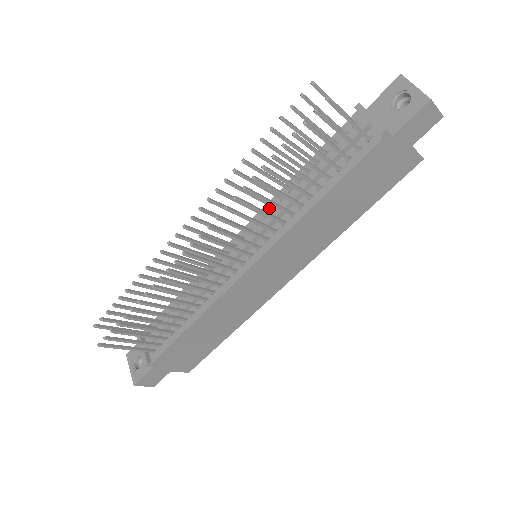
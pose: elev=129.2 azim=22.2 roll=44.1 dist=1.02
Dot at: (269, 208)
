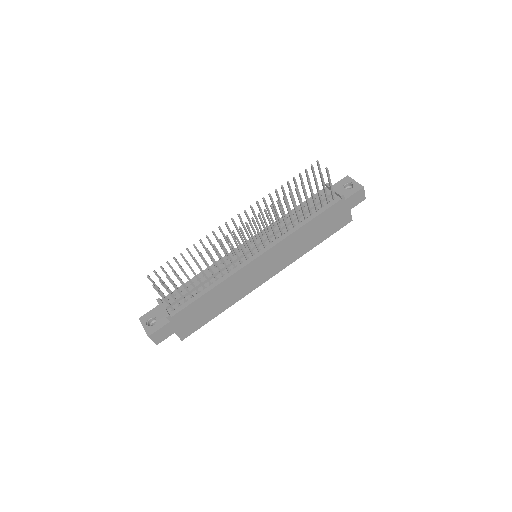
Dot at: occluded
